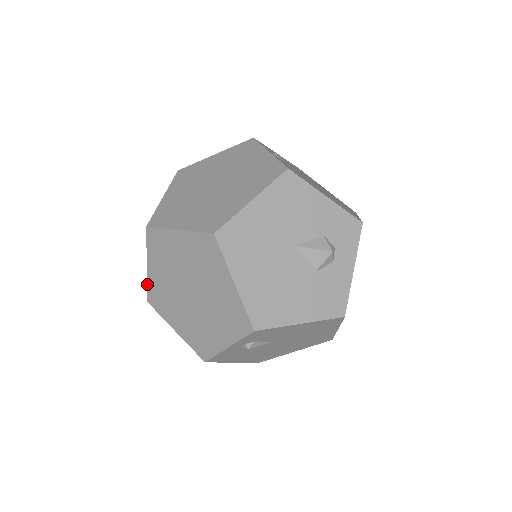
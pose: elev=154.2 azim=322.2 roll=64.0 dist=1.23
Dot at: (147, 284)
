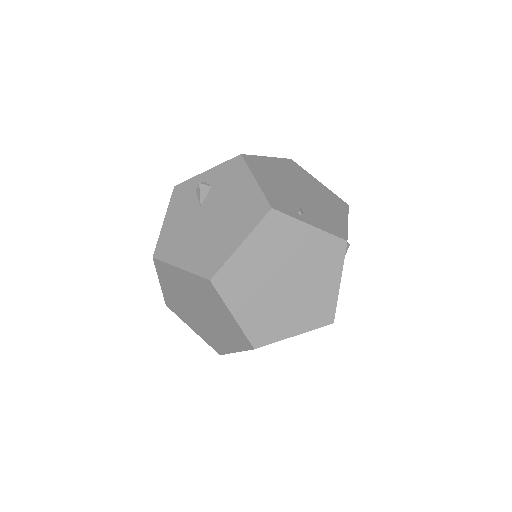
Dot at: occluded
